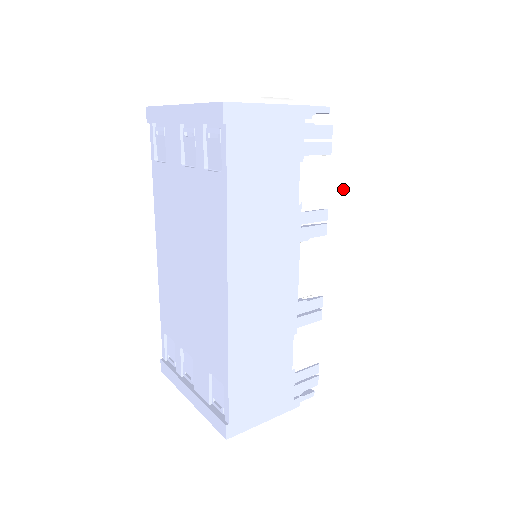
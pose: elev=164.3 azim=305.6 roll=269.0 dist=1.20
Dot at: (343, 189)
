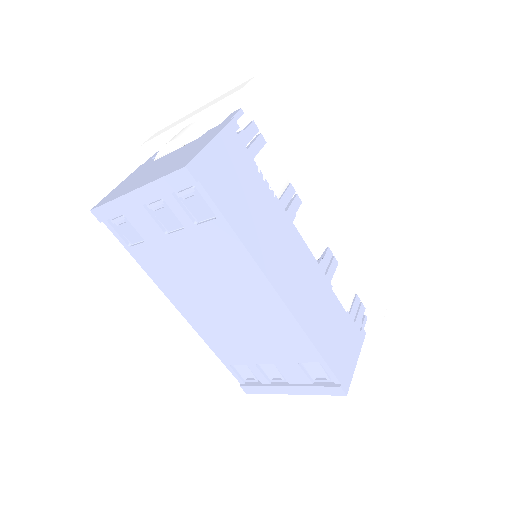
Dot at: (292, 161)
